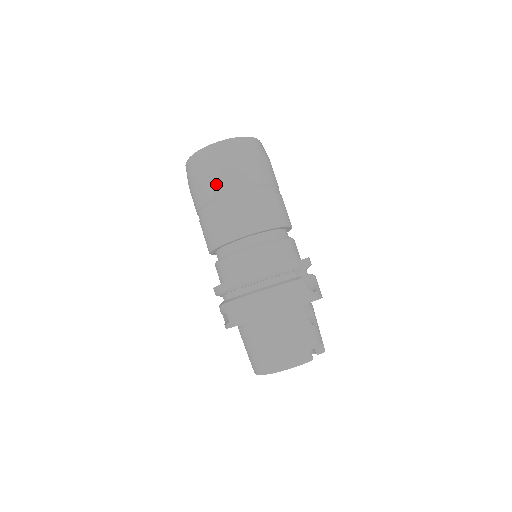
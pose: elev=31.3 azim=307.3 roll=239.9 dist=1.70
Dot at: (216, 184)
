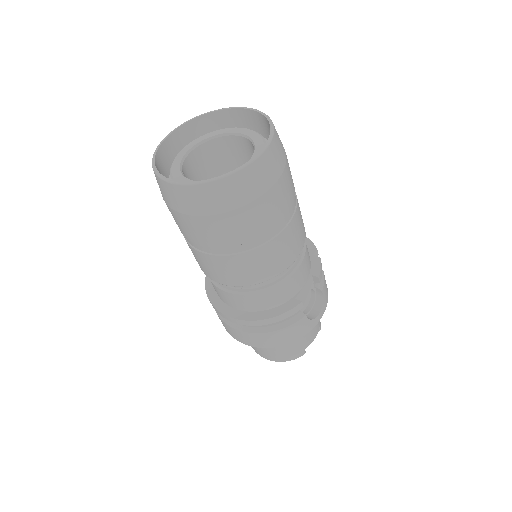
Dot at: (200, 234)
